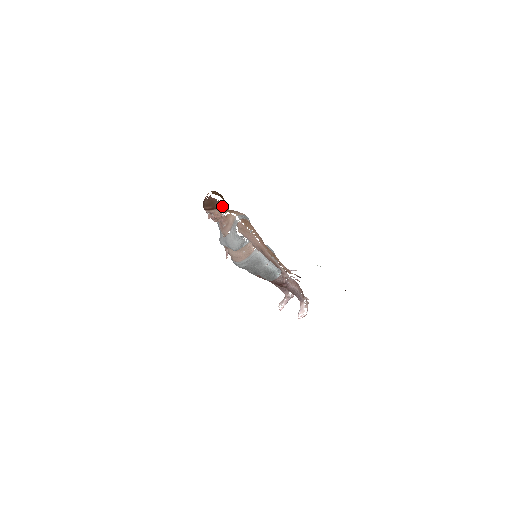
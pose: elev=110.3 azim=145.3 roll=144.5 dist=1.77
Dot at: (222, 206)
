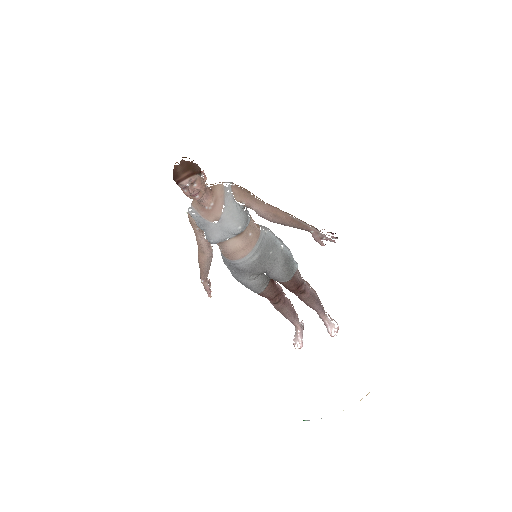
Dot at: (203, 170)
